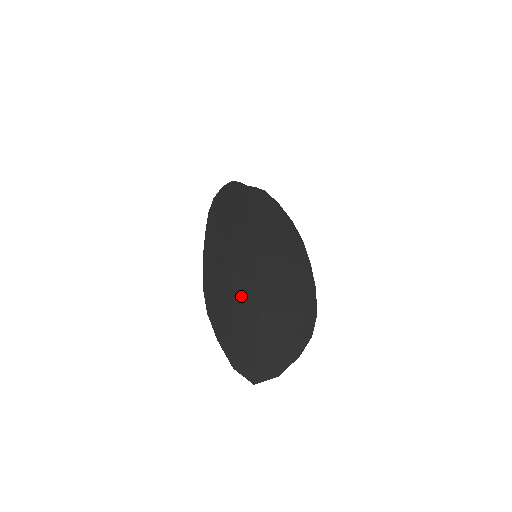
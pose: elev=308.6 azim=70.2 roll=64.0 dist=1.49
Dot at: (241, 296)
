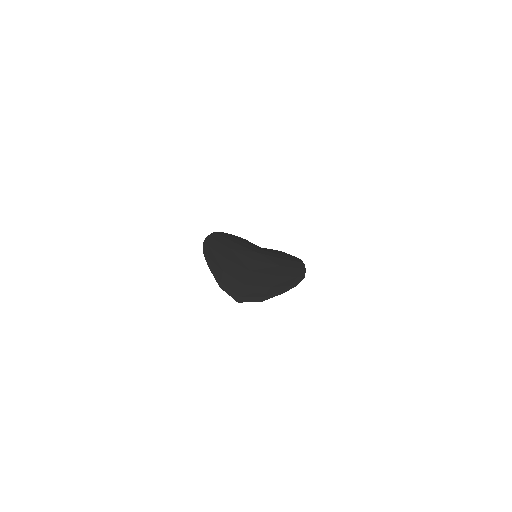
Dot at: (236, 260)
